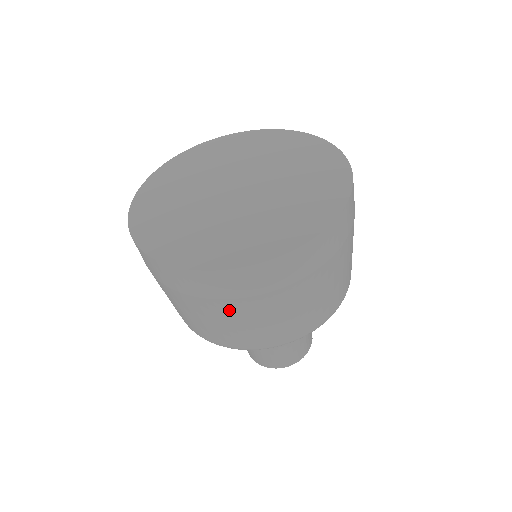
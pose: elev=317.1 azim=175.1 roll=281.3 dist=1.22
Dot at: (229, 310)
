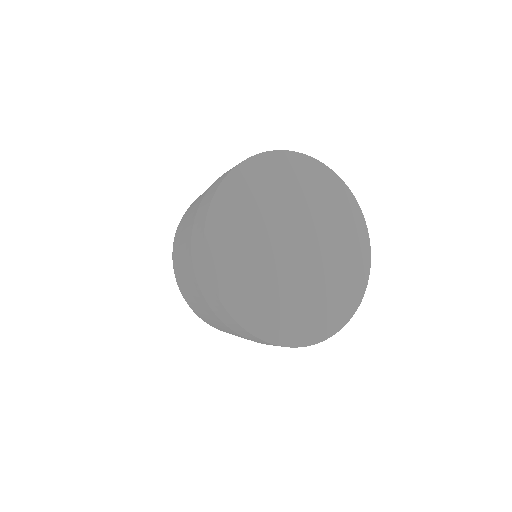
Dot at: occluded
